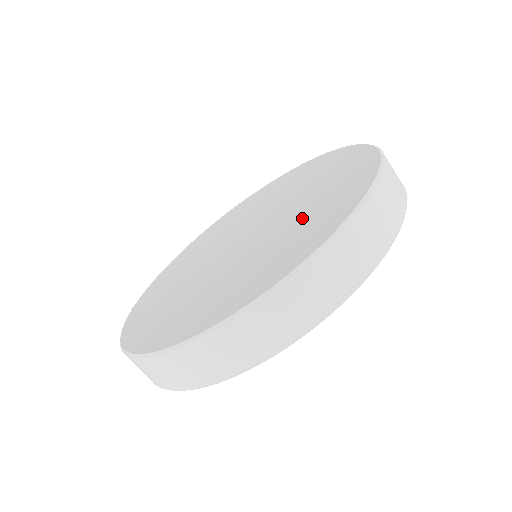
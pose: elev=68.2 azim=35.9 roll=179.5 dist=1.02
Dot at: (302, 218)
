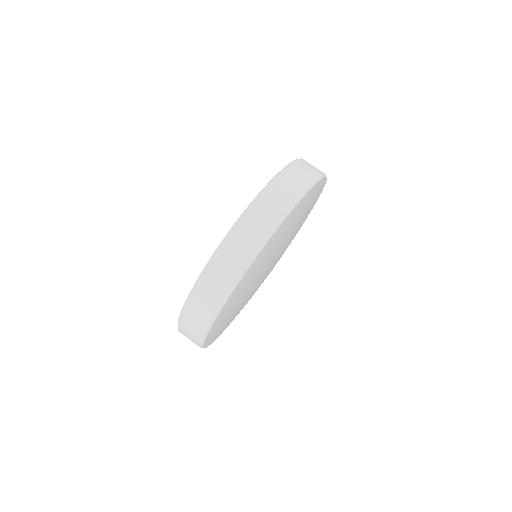
Dot at: occluded
